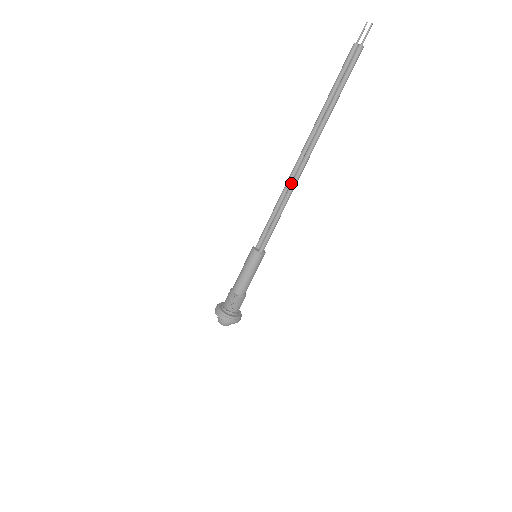
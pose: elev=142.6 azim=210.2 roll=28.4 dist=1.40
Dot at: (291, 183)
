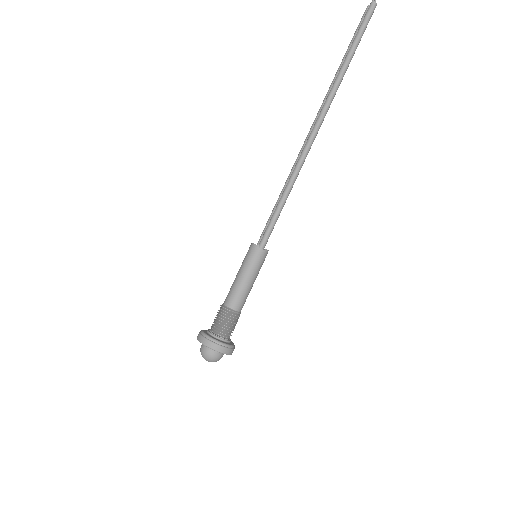
Dot at: (299, 156)
